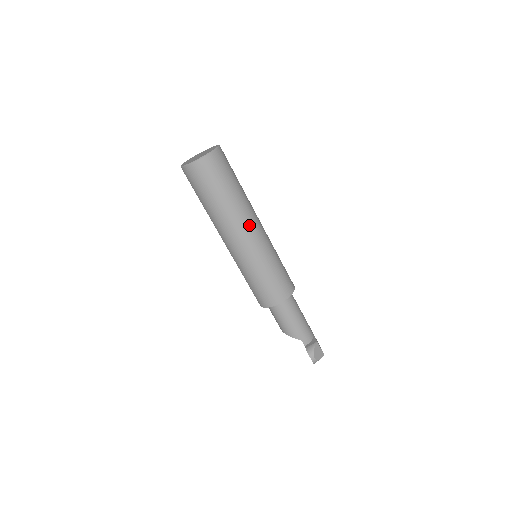
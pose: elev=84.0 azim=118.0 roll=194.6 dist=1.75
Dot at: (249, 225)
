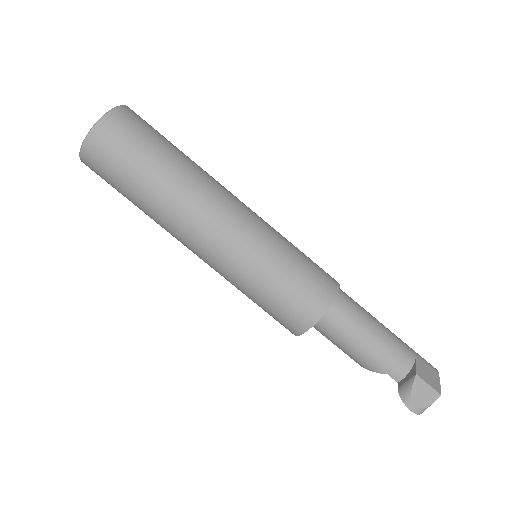
Dot at: (203, 217)
